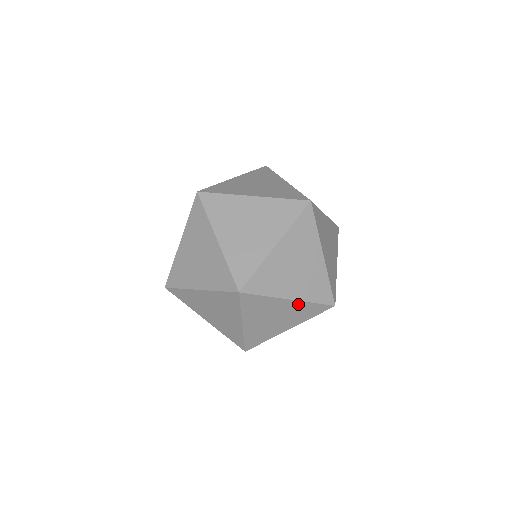
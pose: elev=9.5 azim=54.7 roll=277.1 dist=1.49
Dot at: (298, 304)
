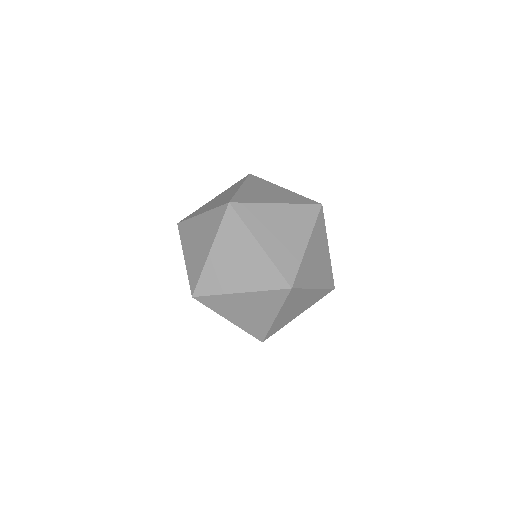
Dot at: occluded
